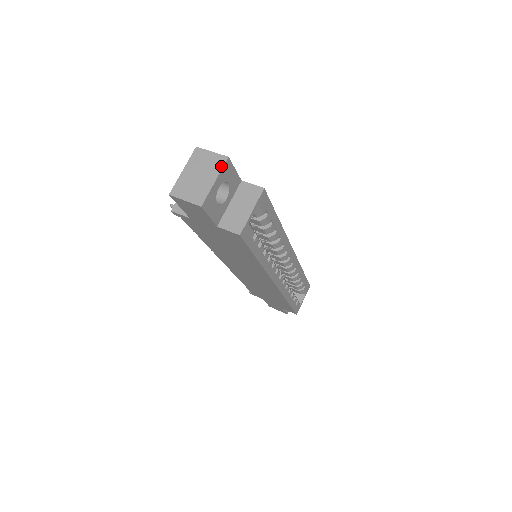
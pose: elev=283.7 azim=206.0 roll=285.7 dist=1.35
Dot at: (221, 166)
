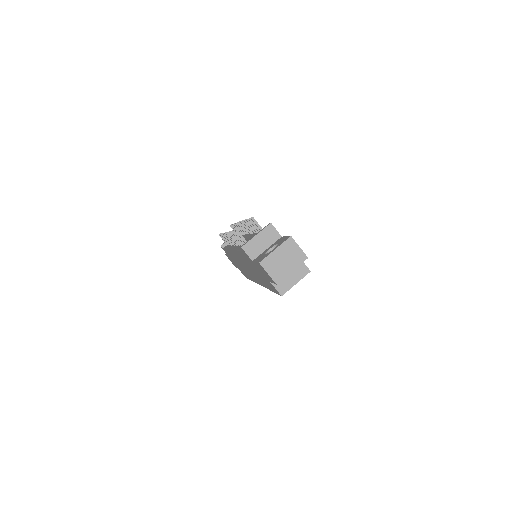
Dot at: (301, 262)
